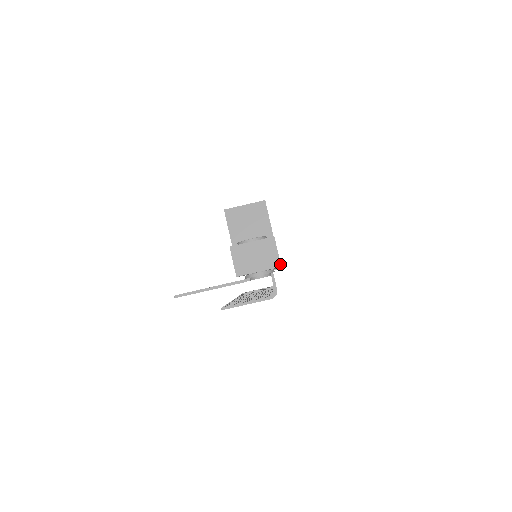
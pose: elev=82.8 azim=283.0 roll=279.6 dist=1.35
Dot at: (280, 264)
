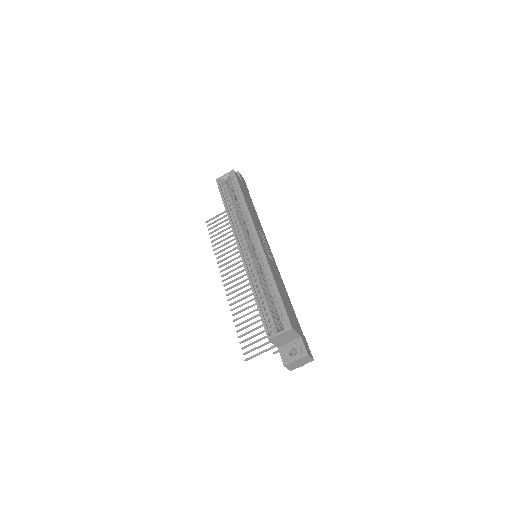
Dot at: (313, 360)
